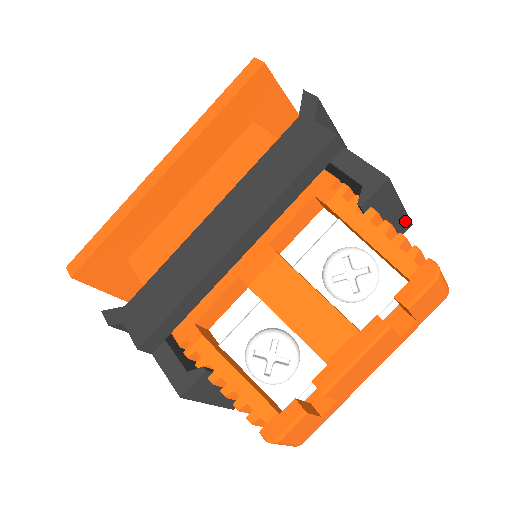
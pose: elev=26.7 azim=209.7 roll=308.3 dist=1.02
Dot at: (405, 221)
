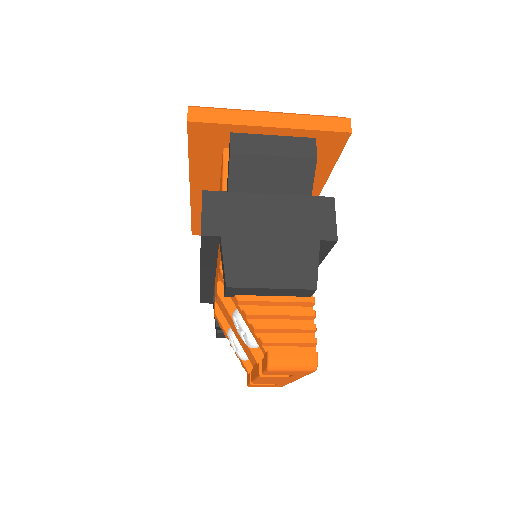
Dot at: (301, 290)
